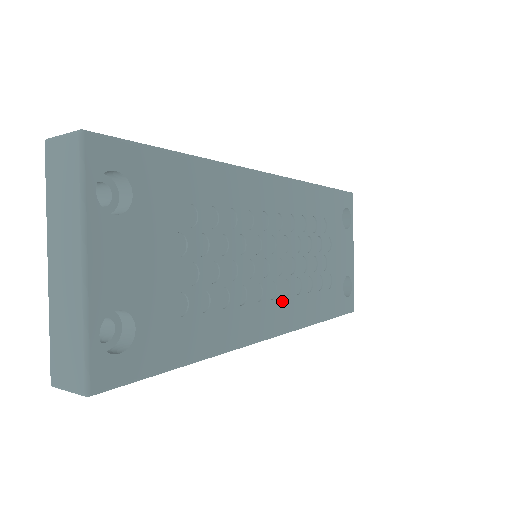
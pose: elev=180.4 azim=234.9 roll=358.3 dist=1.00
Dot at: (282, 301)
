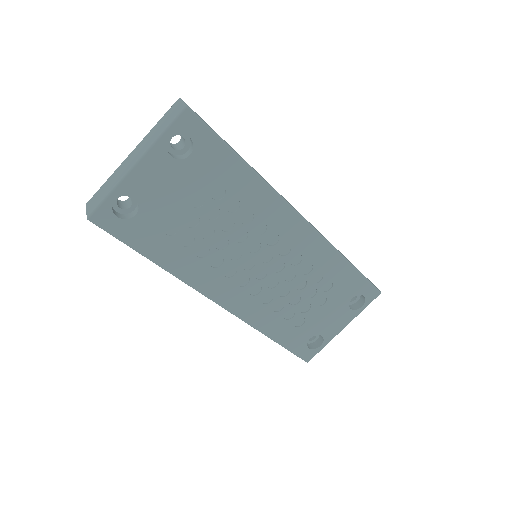
Dot at: (246, 294)
